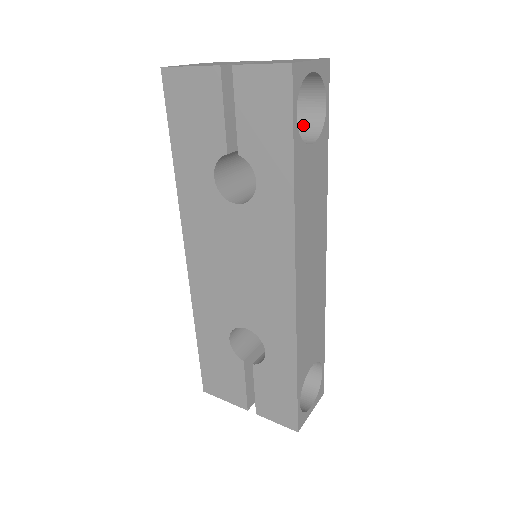
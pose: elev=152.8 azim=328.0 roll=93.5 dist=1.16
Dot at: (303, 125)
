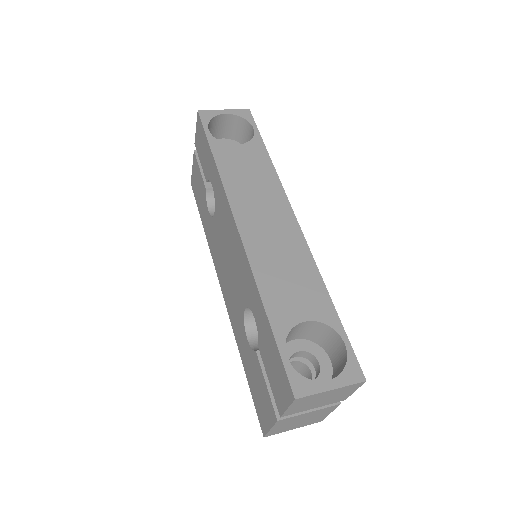
Dot at: occluded
